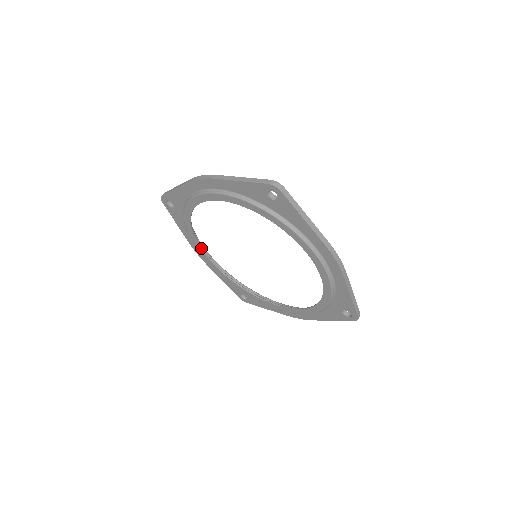
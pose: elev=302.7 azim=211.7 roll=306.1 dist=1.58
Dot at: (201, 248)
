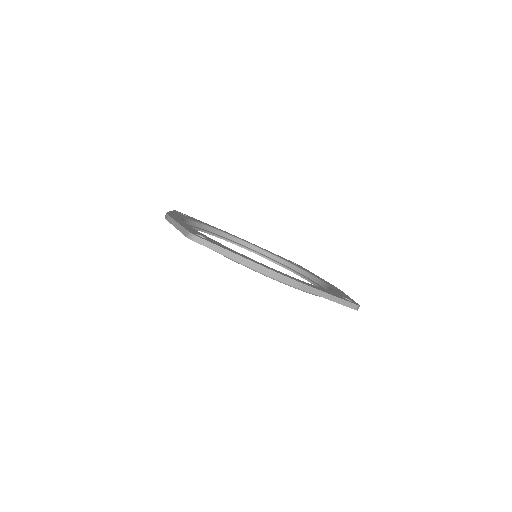
Dot at: occluded
